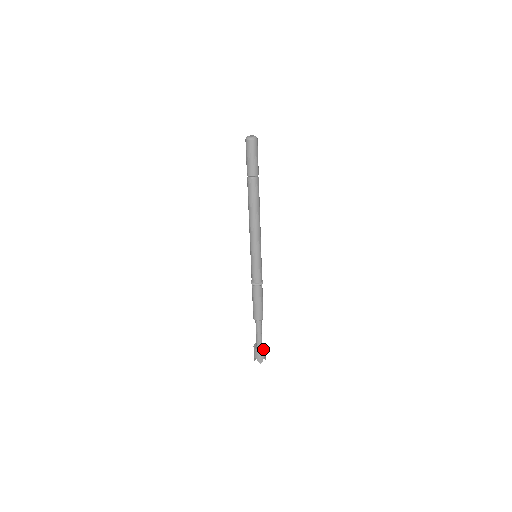
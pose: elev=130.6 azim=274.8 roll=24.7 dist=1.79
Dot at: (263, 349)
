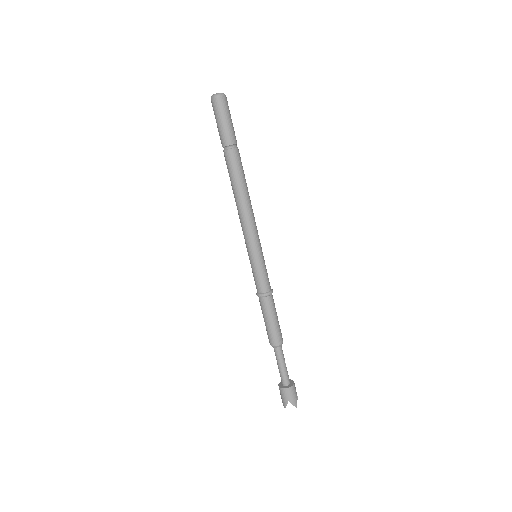
Dot at: (294, 384)
